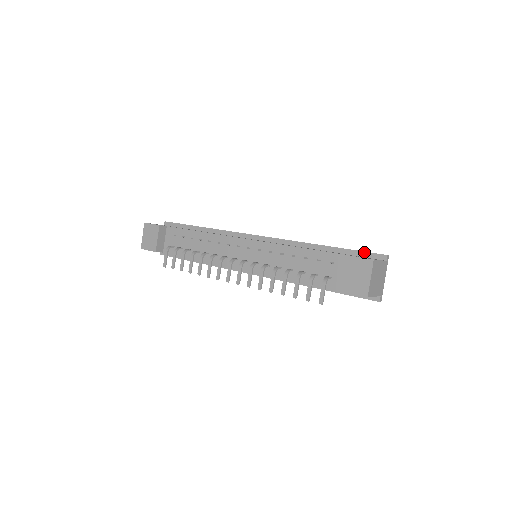
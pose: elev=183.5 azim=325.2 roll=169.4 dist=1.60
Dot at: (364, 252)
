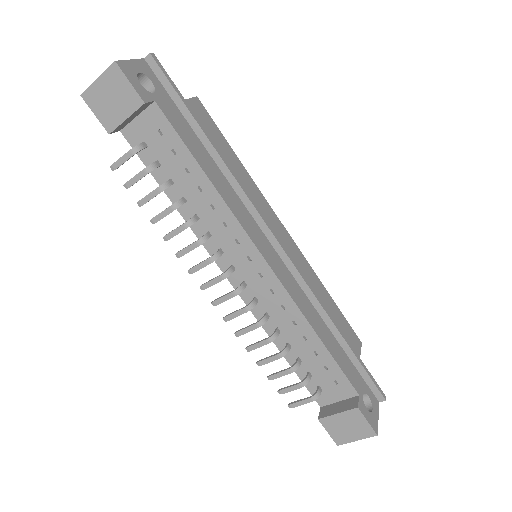
Dot at: (371, 379)
